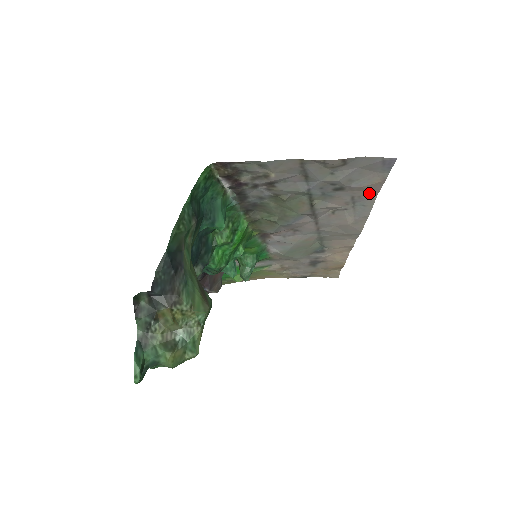
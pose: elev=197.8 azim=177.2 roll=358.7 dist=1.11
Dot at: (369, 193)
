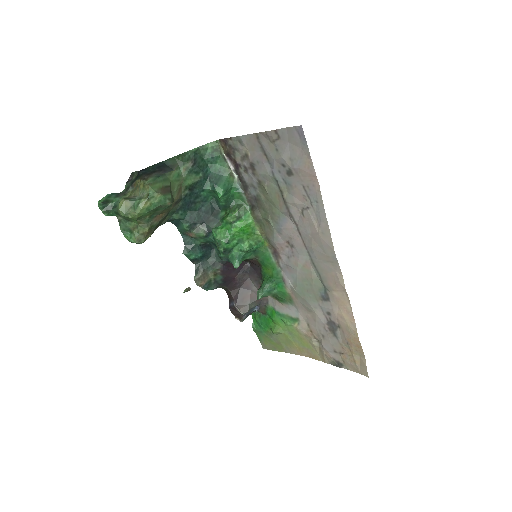
Dot at: (312, 181)
